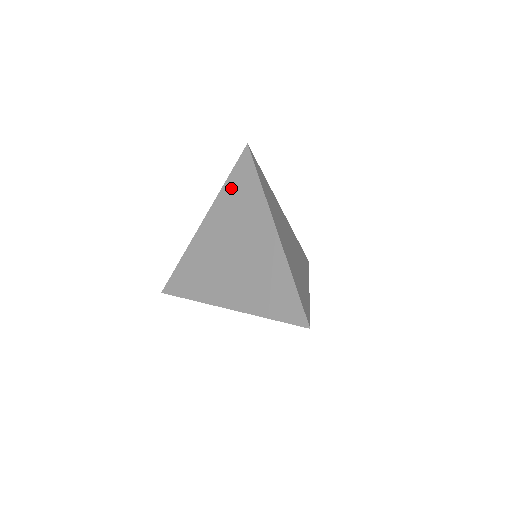
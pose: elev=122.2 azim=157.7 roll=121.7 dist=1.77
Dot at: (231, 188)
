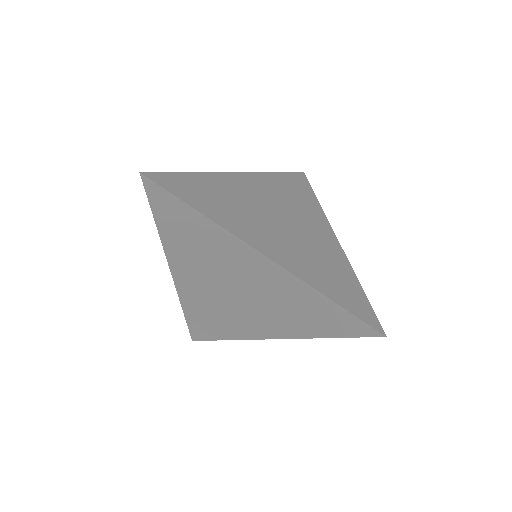
Dot at: (284, 180)
